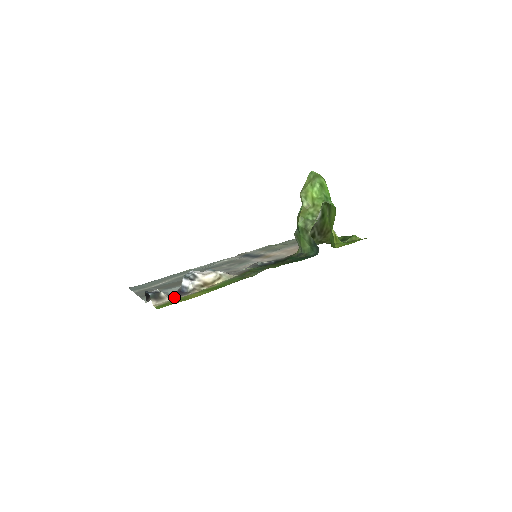
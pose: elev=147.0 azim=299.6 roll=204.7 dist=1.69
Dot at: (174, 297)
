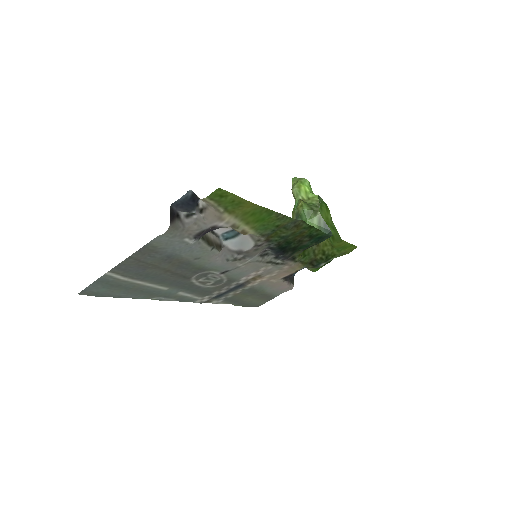
Dot at: (207, 226)
